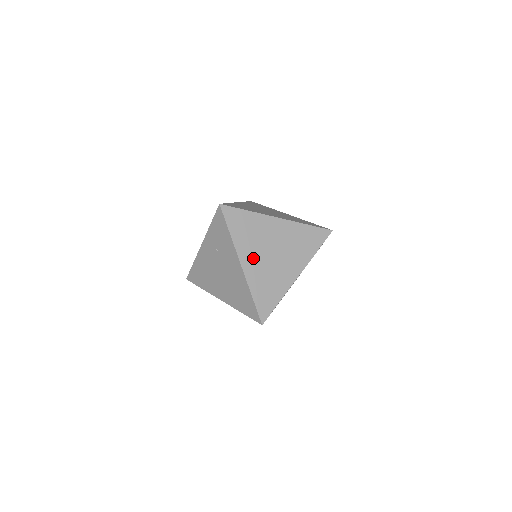
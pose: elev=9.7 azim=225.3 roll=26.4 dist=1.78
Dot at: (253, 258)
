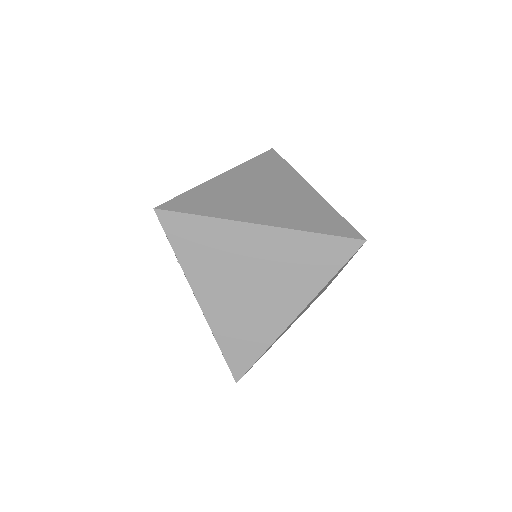
Dot at: (217, 290)
